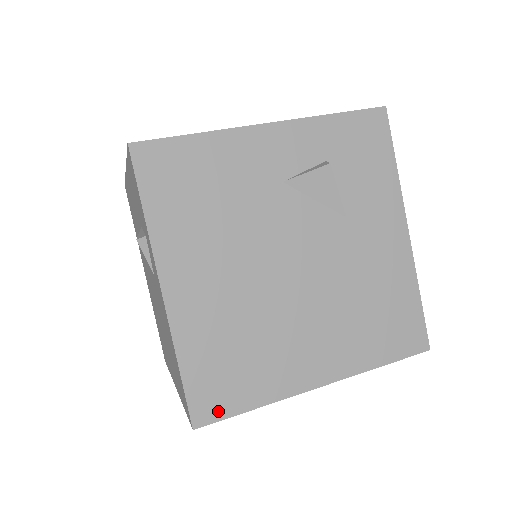
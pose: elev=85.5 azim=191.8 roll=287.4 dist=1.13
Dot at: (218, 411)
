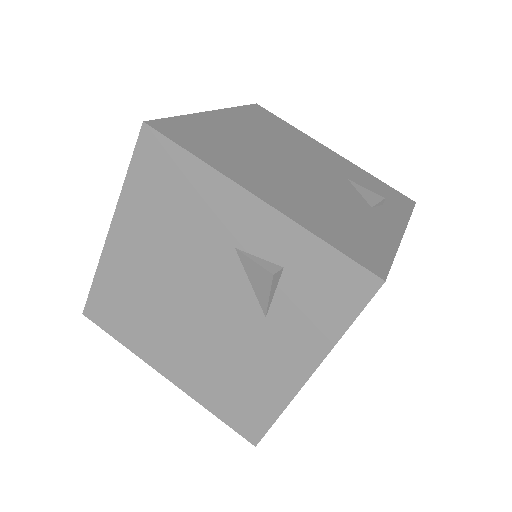
Dot at: (100, 321)
